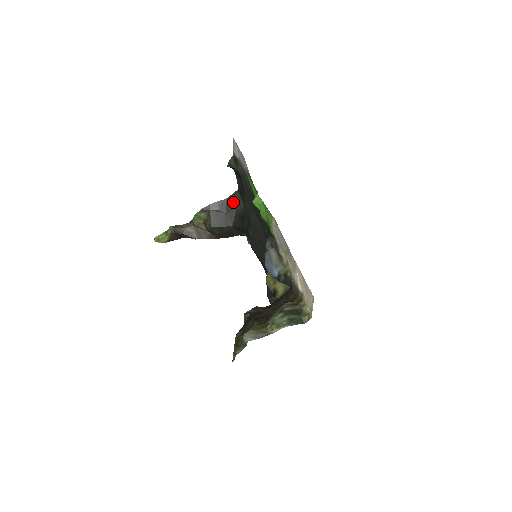
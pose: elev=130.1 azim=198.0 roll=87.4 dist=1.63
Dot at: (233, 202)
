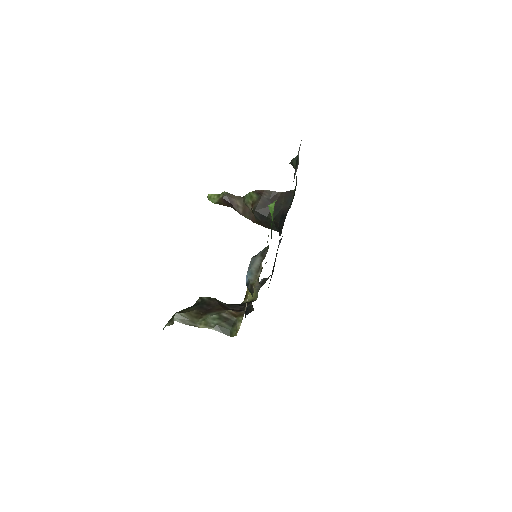
Dot at: (285, 199)
